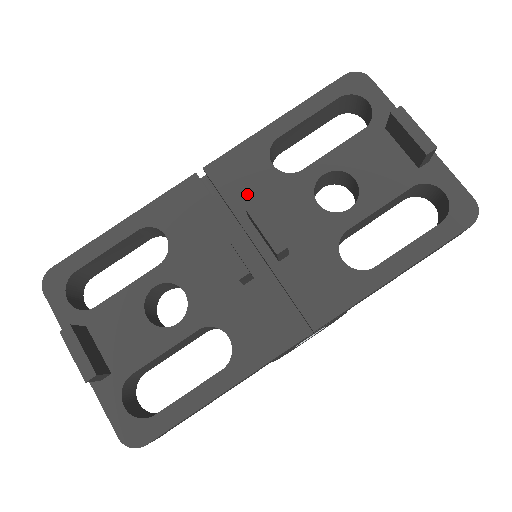
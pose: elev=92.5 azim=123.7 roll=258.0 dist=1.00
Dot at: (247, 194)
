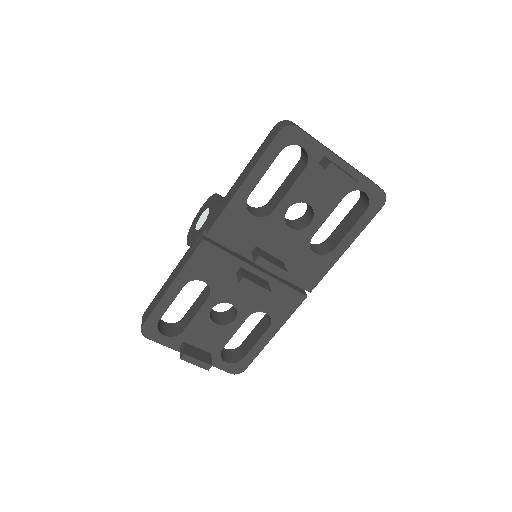
Dot at: (244, 239)
